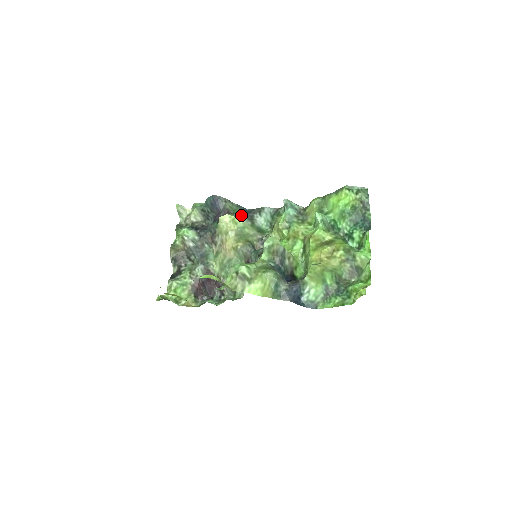
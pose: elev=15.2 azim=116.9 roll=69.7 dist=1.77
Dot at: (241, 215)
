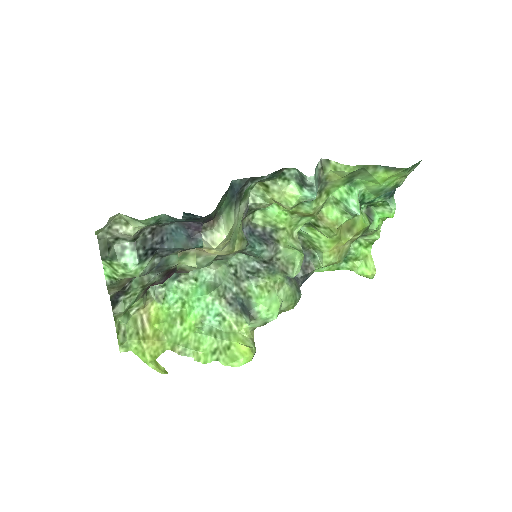
Dot at: (231, 206)
